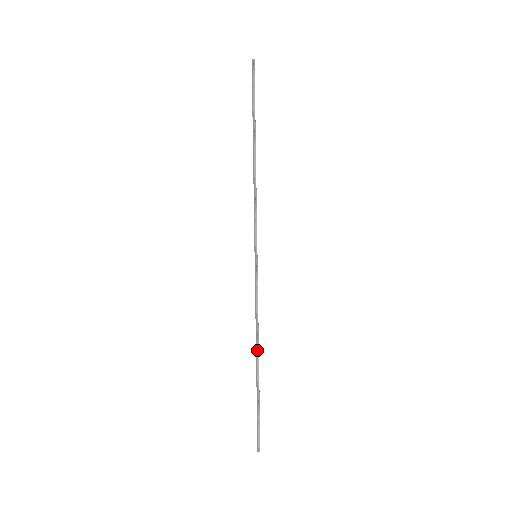
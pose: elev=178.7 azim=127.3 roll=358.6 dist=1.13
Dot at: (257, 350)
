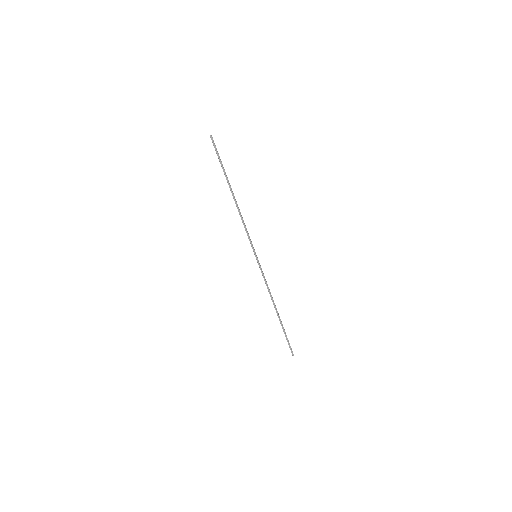
Dot at: (275, 306)
